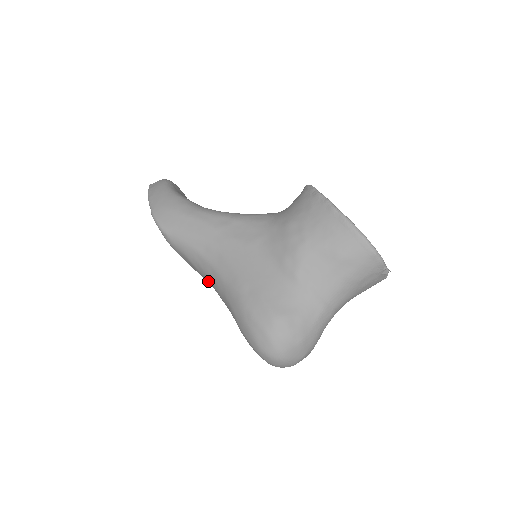
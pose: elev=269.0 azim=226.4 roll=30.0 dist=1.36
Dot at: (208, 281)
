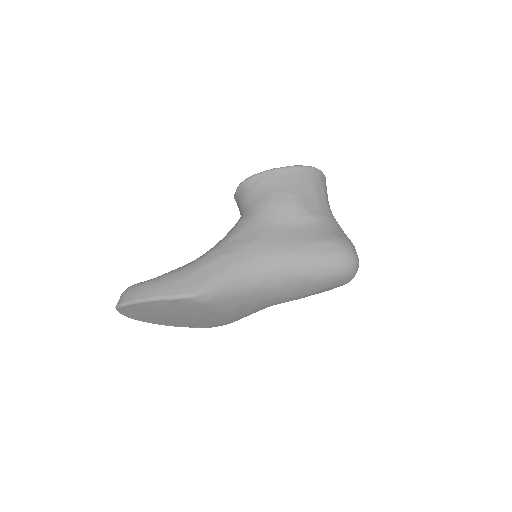
Dot at: (258, 295)
